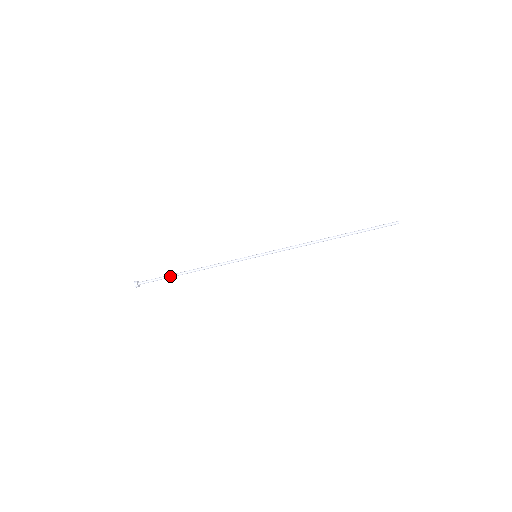
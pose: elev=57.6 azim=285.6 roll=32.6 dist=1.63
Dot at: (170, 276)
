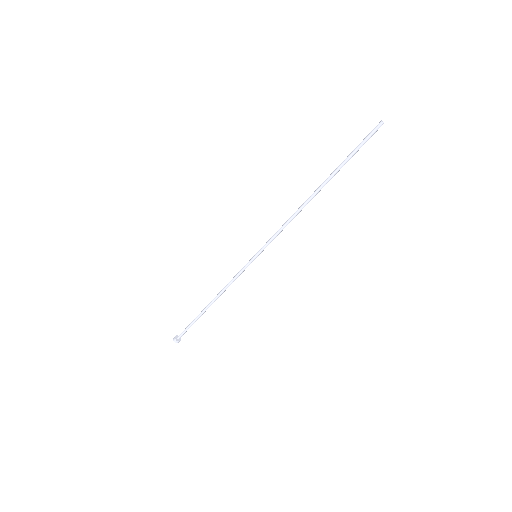
Dot at: (197, 319)
